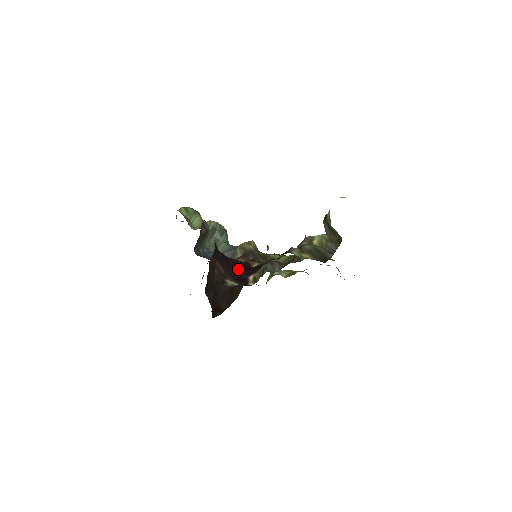
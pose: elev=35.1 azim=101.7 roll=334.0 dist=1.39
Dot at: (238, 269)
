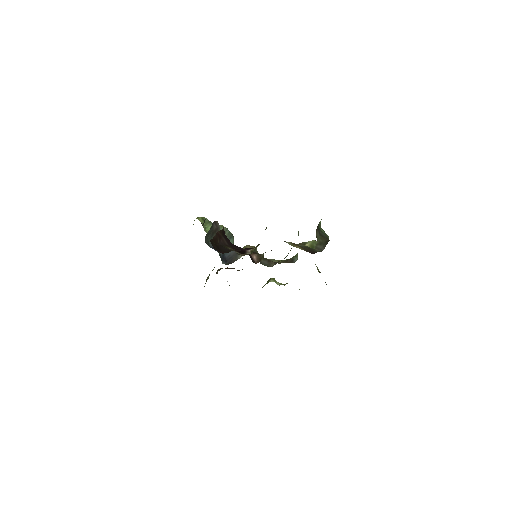
Dot at: (239, 247)
